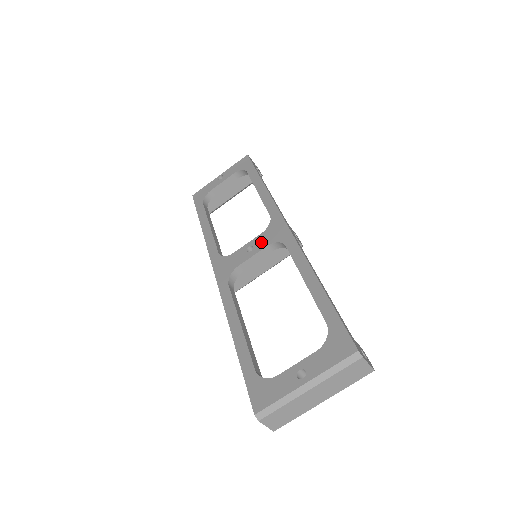
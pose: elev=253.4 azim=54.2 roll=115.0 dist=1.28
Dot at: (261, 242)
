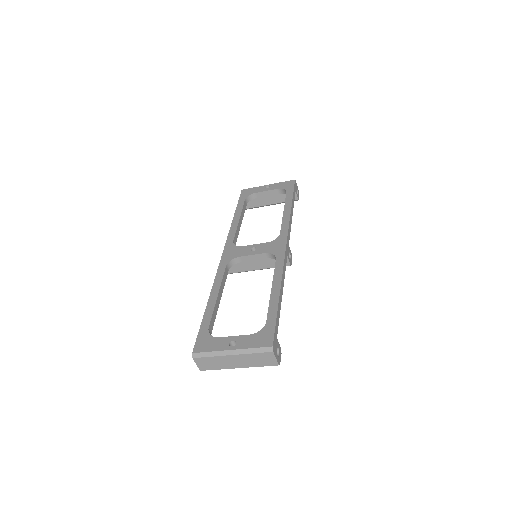
Dot at: (263, 248)
